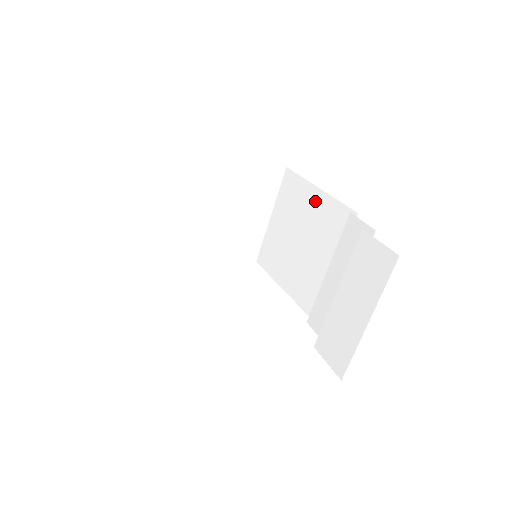
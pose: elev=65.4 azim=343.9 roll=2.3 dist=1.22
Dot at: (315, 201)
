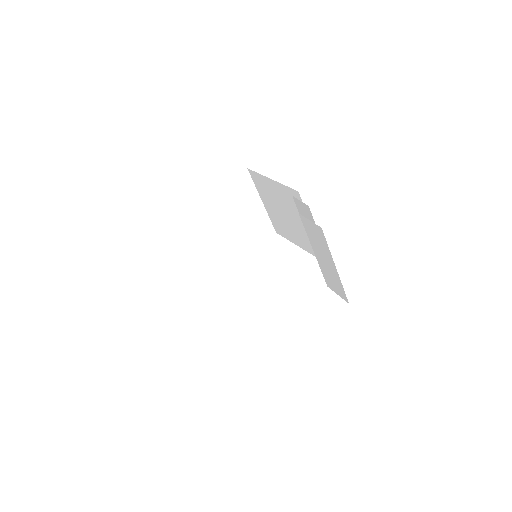
Dot at: (275, 188)
